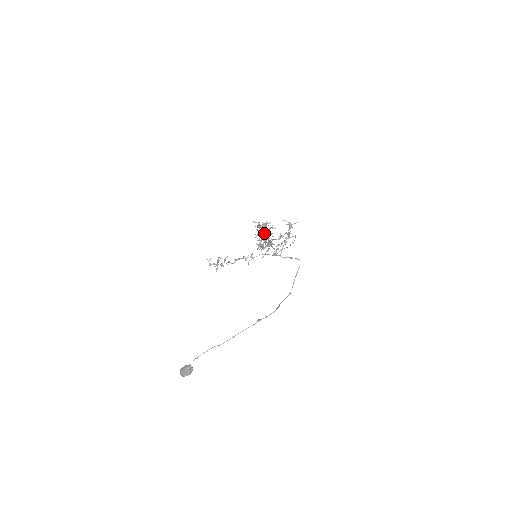
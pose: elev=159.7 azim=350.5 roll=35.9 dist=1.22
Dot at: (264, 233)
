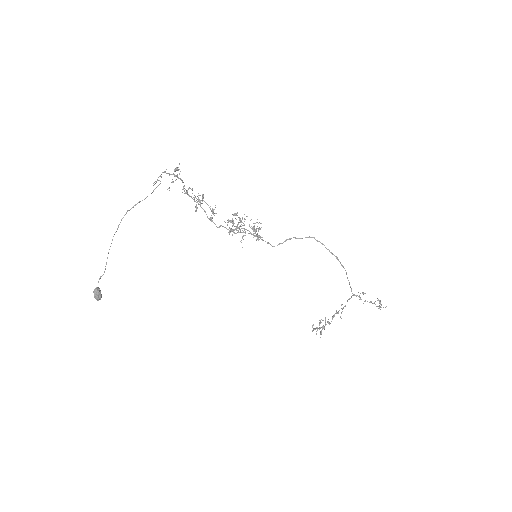
Dot at: (240, 222)
